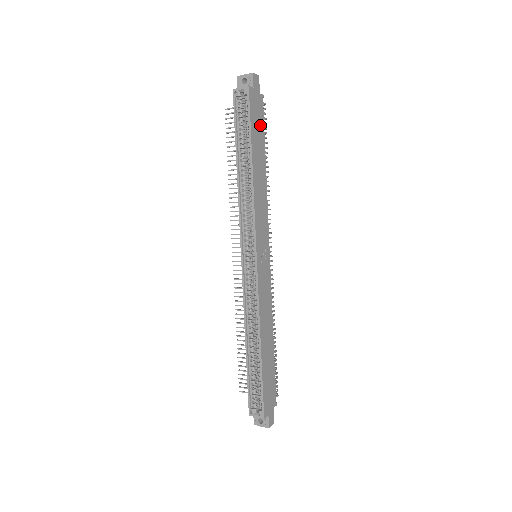
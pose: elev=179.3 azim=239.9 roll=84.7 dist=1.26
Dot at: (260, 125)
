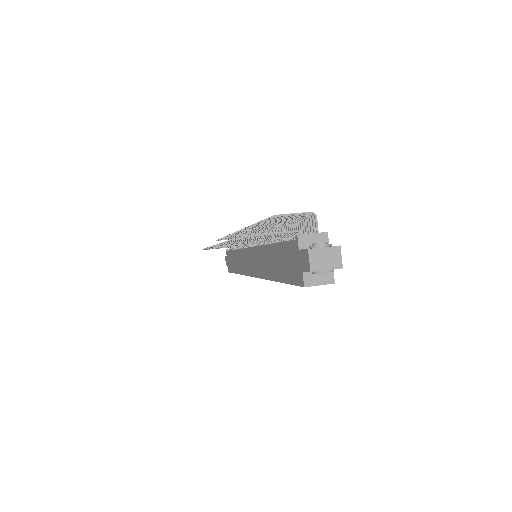
Dot at: occluded
